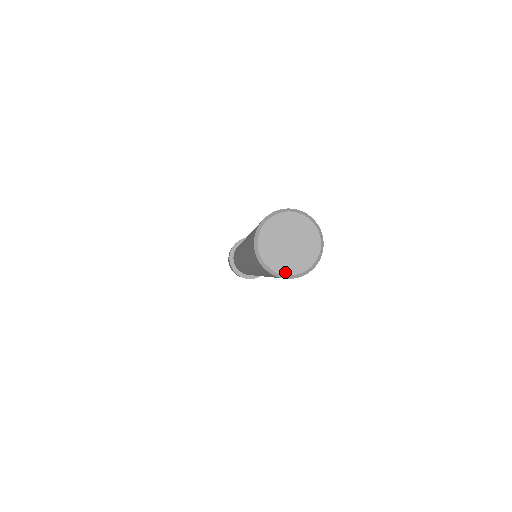
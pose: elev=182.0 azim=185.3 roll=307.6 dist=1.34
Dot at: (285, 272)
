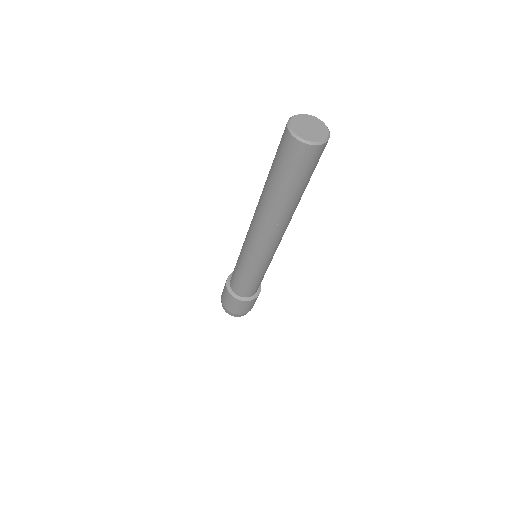
Dot at: (293, 129)
